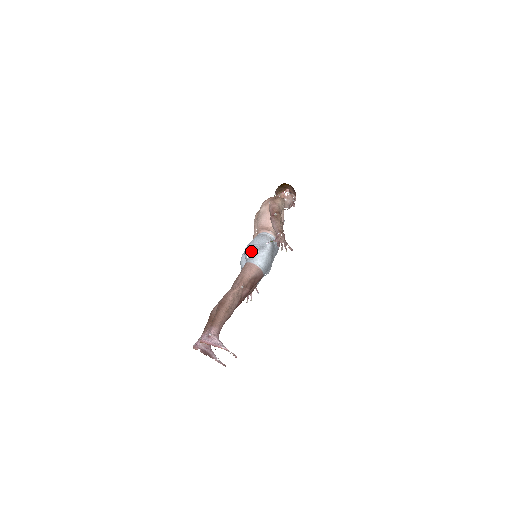
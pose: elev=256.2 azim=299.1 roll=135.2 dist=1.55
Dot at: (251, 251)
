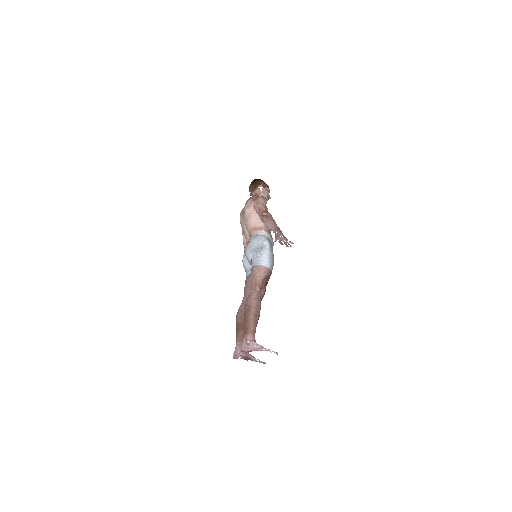
Dot at: (253, 254)
